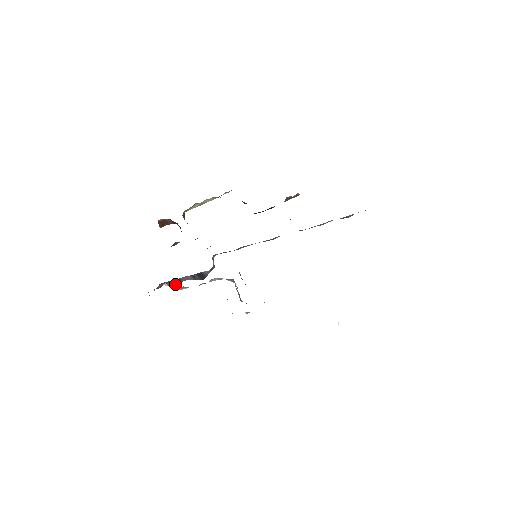
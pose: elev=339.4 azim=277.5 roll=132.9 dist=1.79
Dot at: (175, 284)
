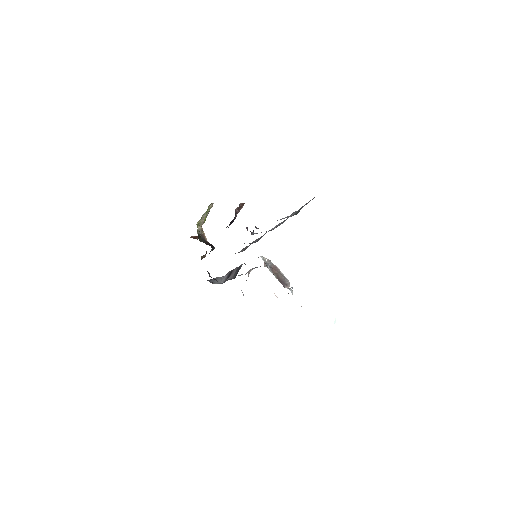
Dot at: occluded
